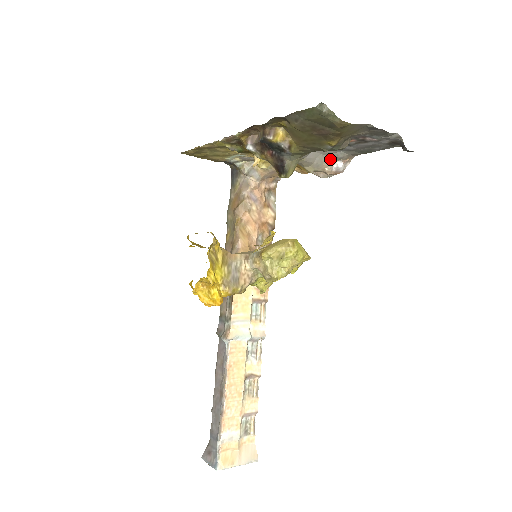
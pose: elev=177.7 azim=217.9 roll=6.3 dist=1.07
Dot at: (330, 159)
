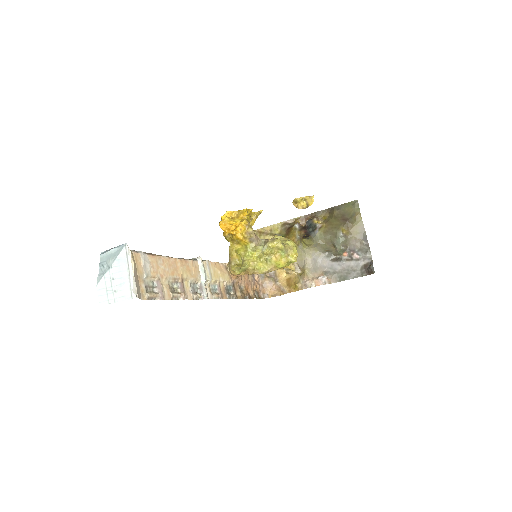
Dot at: (321, 273)
